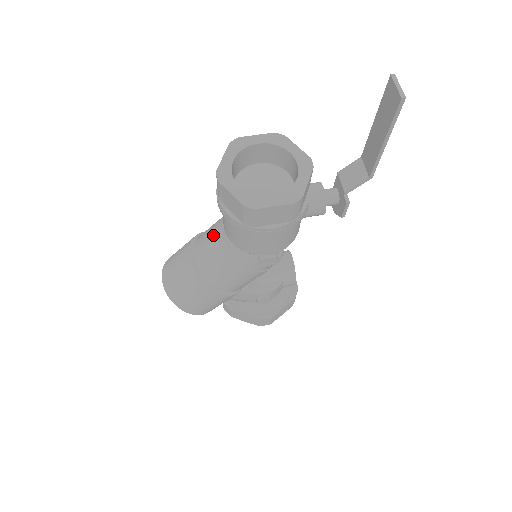
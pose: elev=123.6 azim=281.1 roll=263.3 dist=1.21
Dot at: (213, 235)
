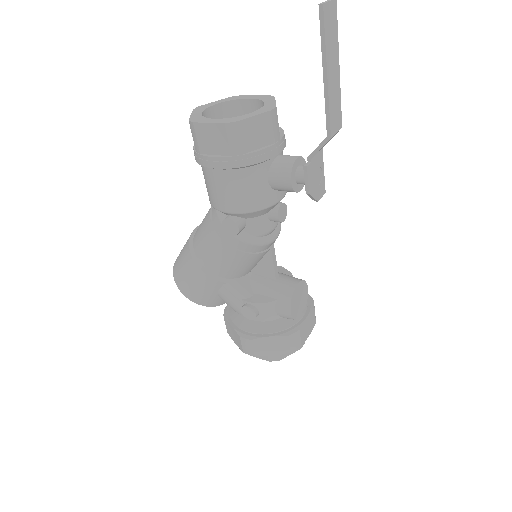
Dot at: occluded
